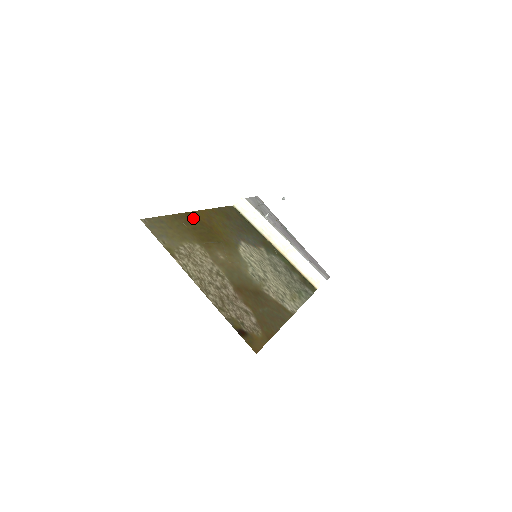
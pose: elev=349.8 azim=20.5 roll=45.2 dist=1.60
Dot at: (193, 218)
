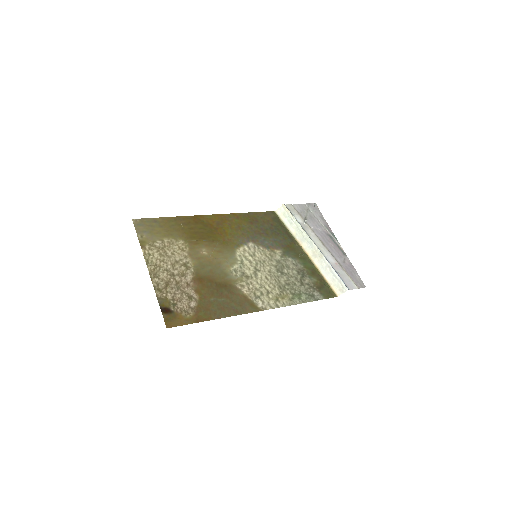
Dot at: (199, 220)
